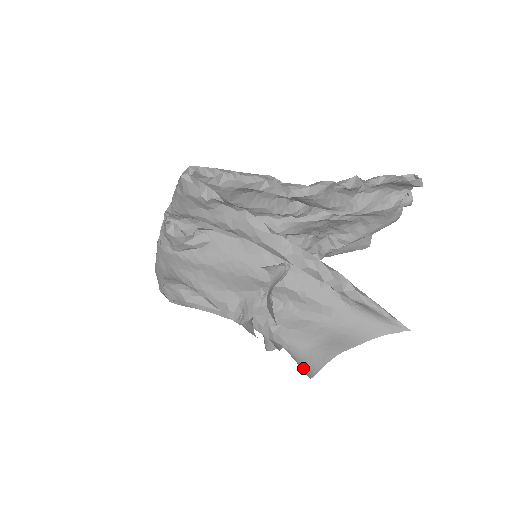
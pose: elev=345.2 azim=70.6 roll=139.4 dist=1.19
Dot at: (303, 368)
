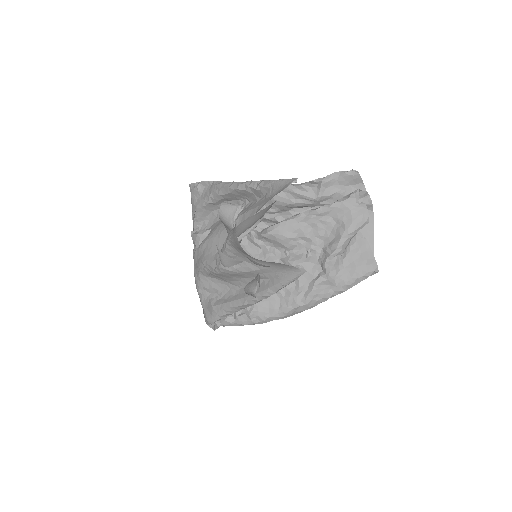
Dot at: (235, 238)
